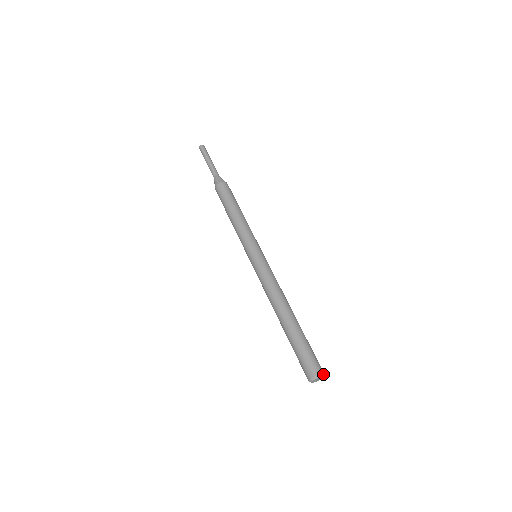
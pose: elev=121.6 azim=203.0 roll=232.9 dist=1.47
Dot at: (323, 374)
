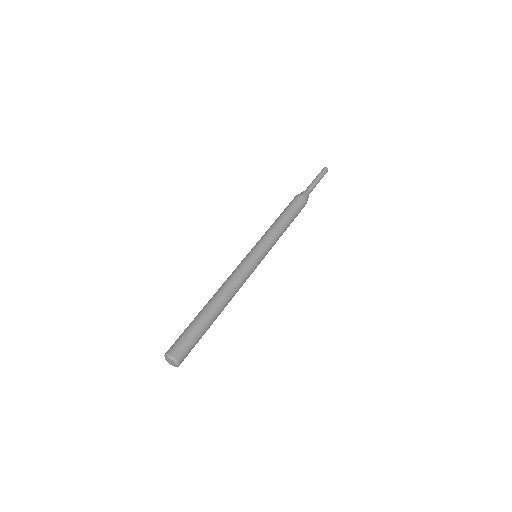
Dot at: (173, 358)
